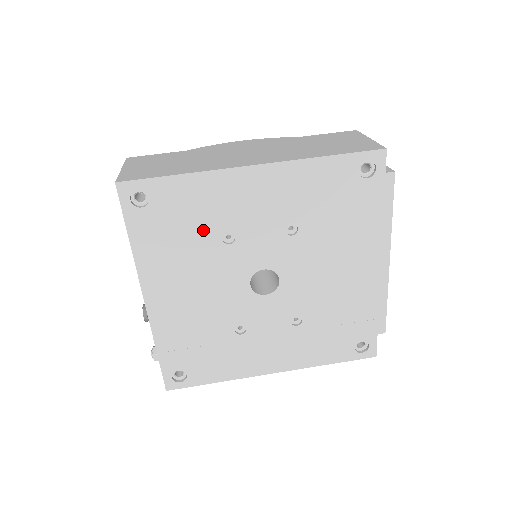
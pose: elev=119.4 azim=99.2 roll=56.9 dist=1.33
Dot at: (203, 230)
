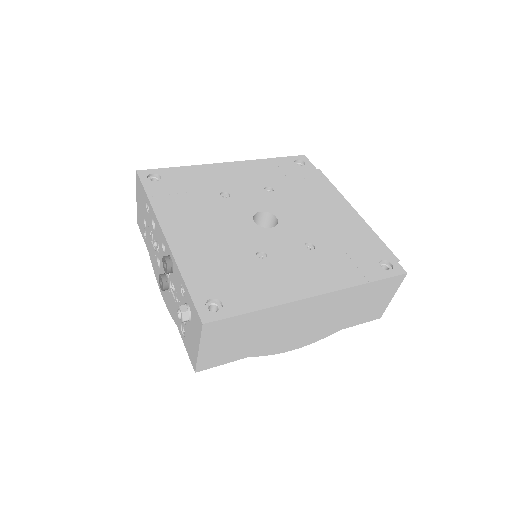
Dot at: (204, 191)
